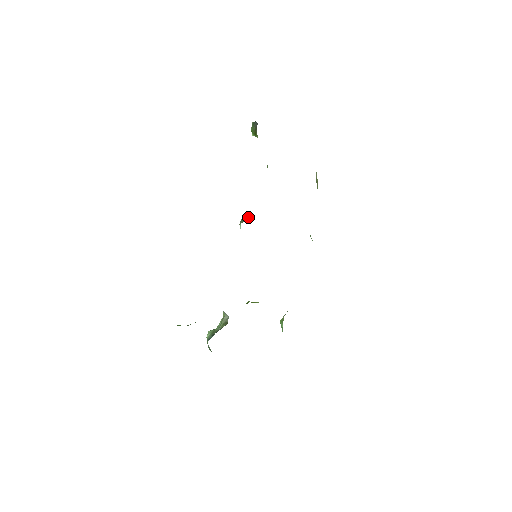
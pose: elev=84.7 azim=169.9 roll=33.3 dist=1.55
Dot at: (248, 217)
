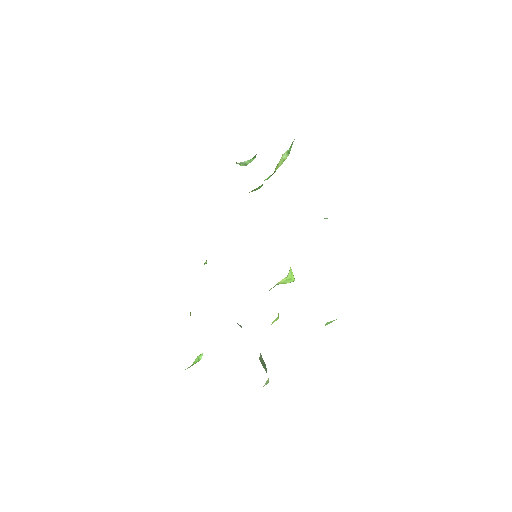
Dot at: occluded
